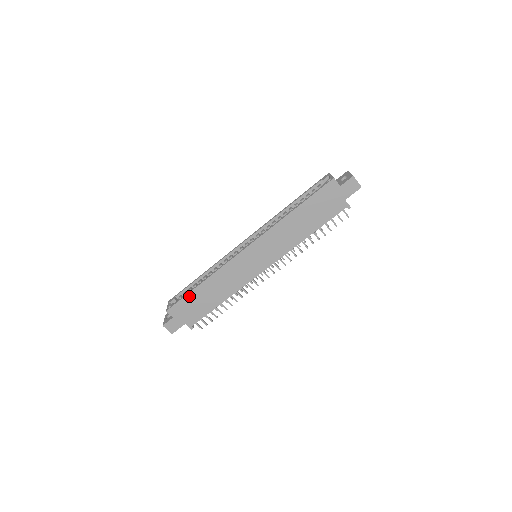
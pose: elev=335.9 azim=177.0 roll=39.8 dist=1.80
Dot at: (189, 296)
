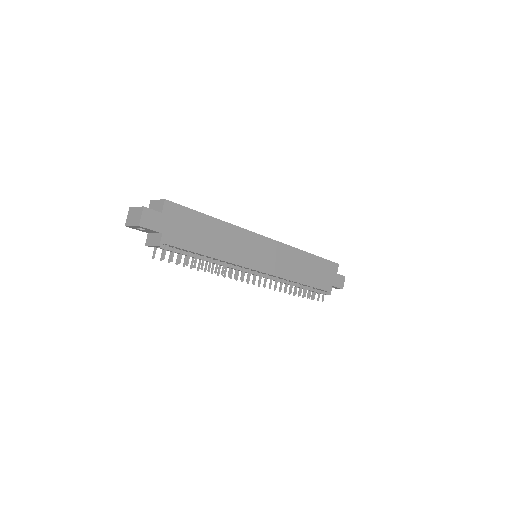
Dot at: (197, 215)
